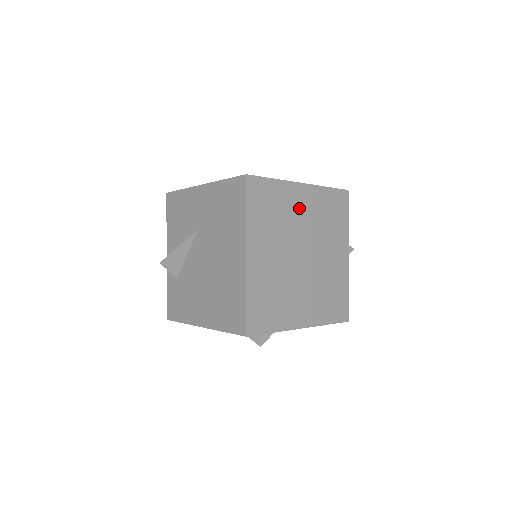
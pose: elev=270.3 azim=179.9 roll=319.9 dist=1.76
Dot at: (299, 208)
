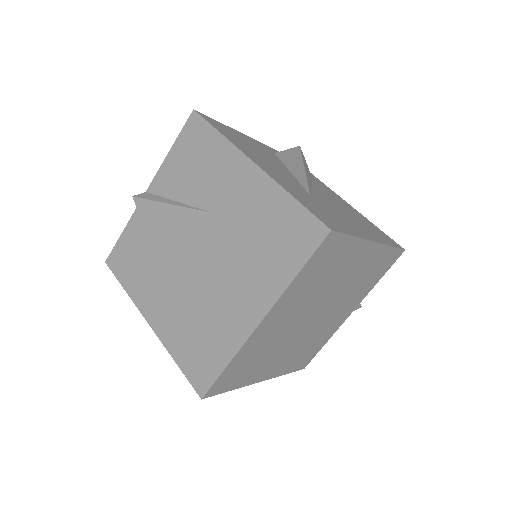
Dot at: (350, 269)
